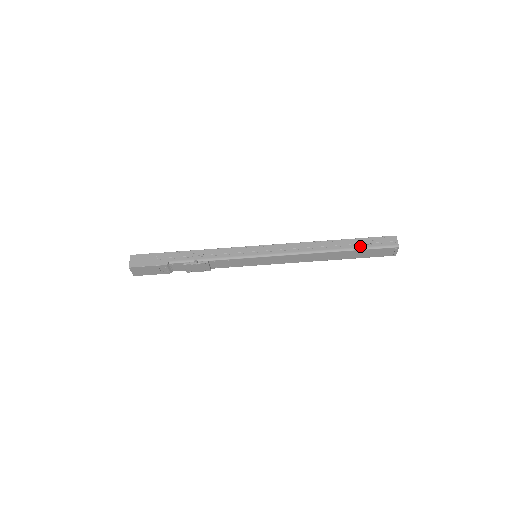
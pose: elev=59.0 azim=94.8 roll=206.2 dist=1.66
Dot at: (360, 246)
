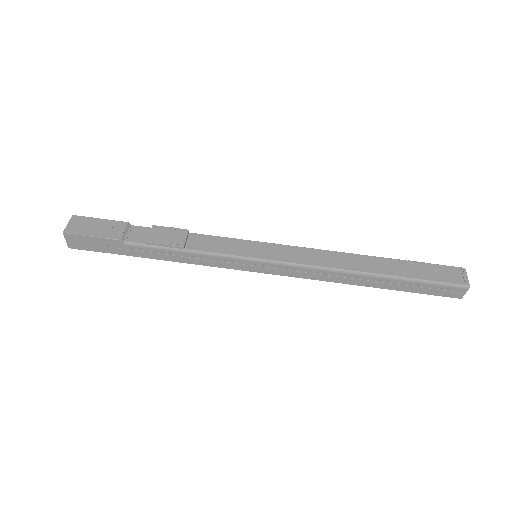
Dot at: occluded
